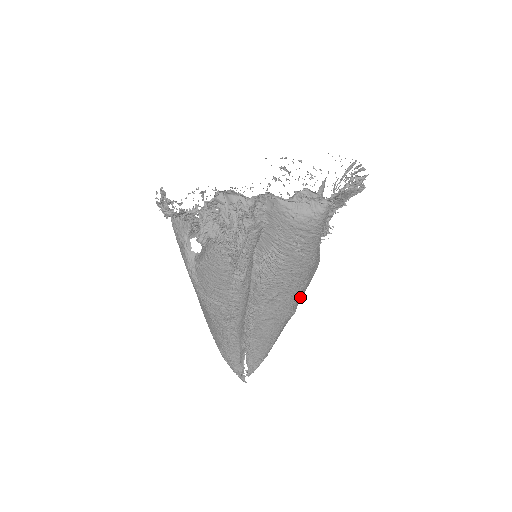
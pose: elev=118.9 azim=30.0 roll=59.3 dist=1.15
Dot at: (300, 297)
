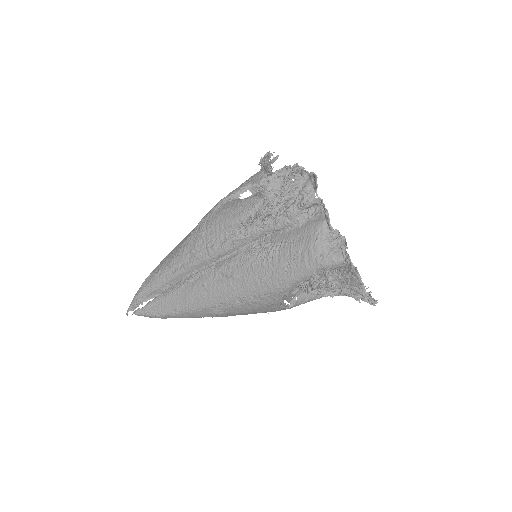
Dot at: (239, 306)
